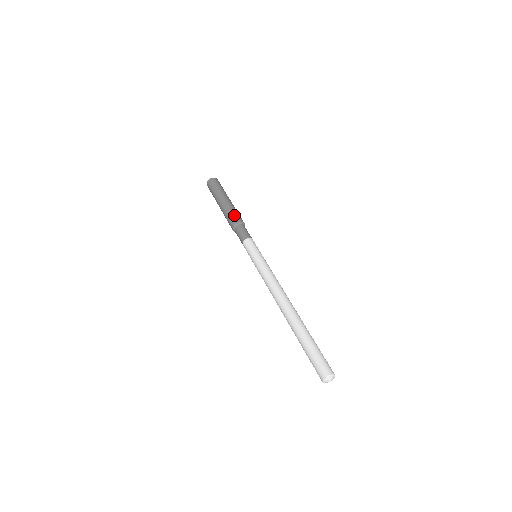
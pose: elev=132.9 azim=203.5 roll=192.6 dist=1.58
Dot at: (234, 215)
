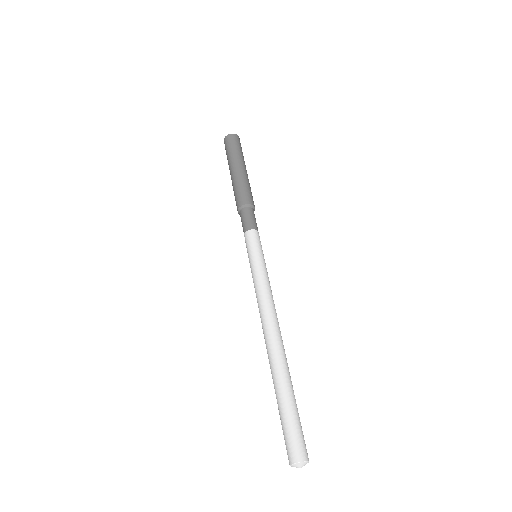
Dot at: (237, 195)
